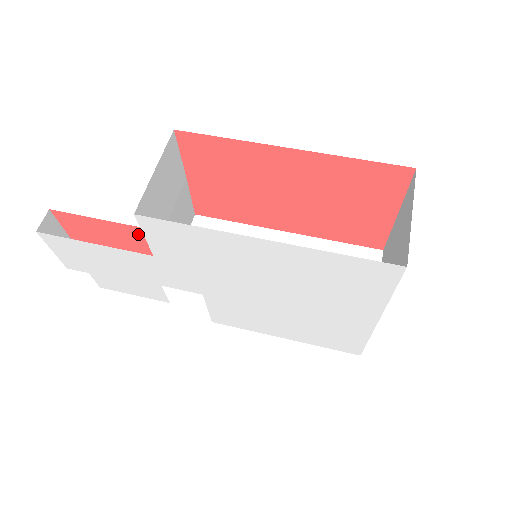
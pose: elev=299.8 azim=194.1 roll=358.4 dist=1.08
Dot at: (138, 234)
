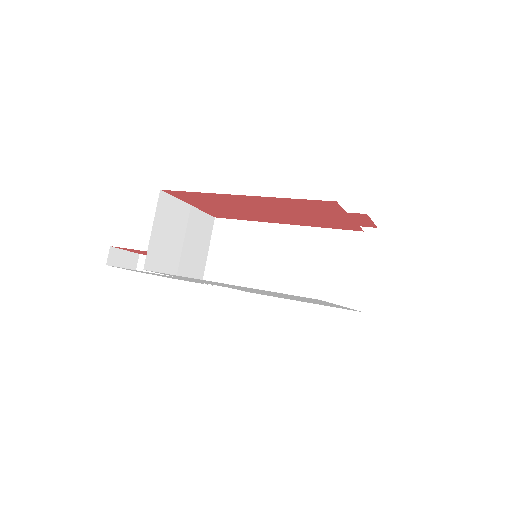
Dot at: occluded
